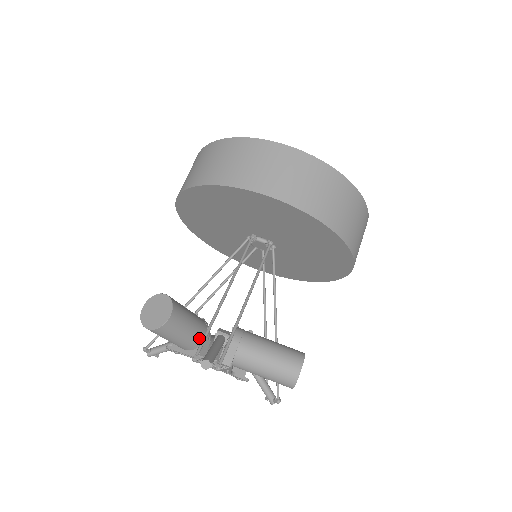
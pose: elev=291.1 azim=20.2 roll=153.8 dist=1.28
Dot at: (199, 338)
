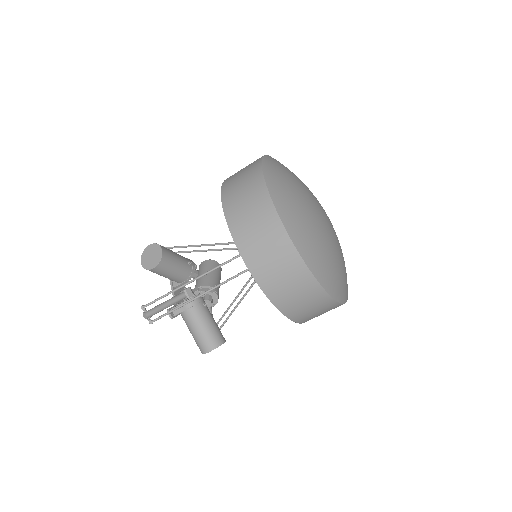
Dot at: (178, 280)
